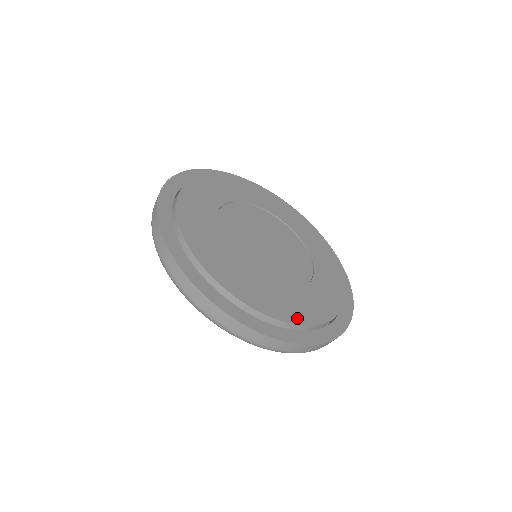
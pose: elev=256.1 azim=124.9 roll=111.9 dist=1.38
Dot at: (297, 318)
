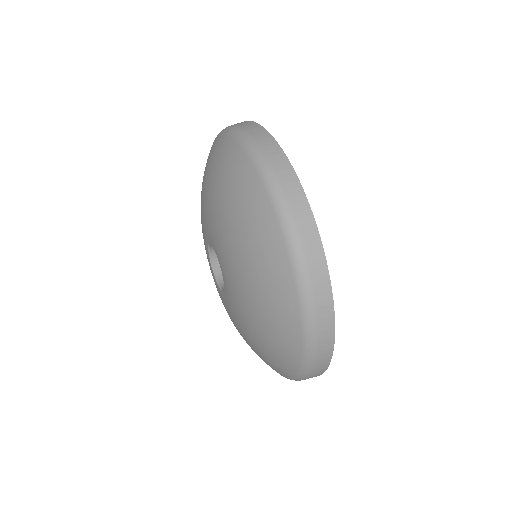
Dot at: occluded
